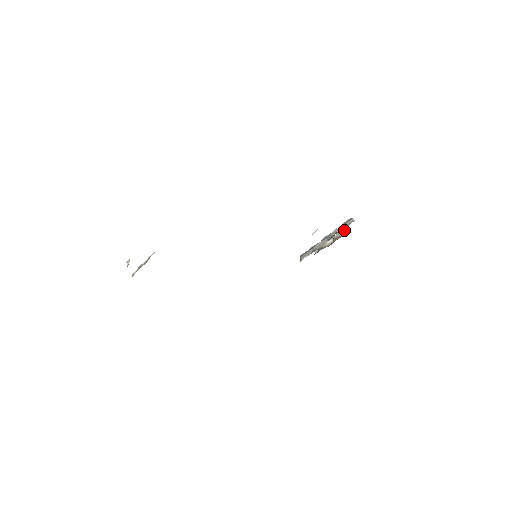
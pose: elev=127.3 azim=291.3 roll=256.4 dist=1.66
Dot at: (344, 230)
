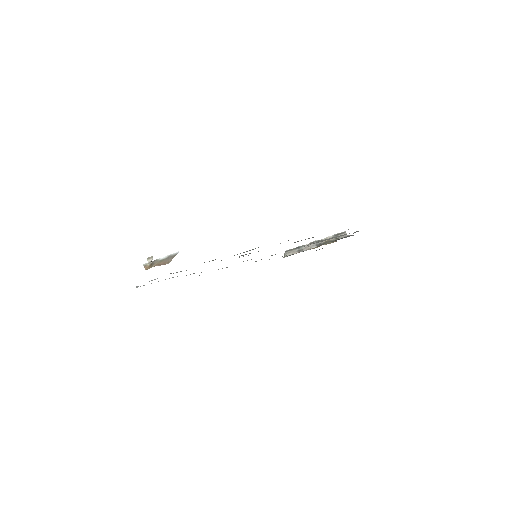
Dot at: occluded
